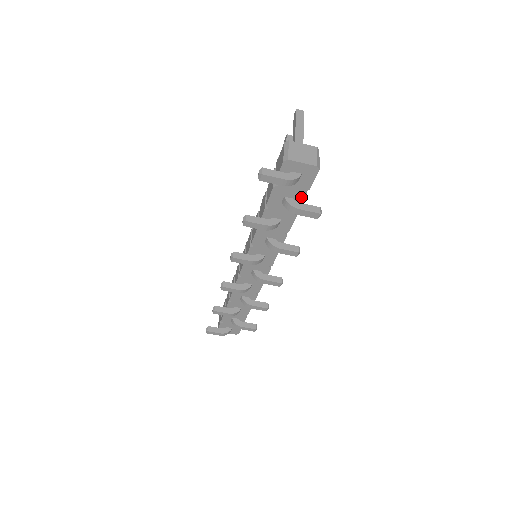
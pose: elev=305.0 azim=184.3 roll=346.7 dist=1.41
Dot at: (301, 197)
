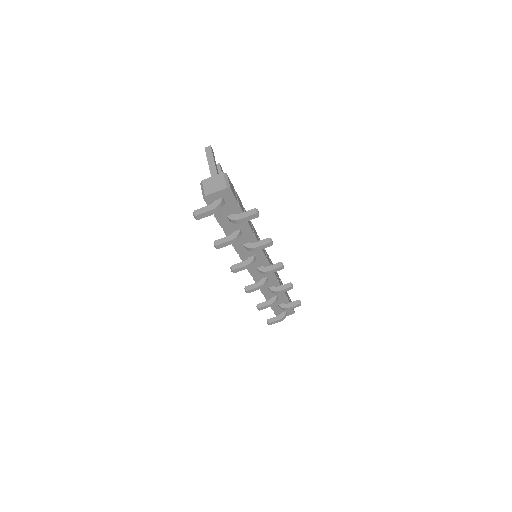
Dot at: (237, 210)
